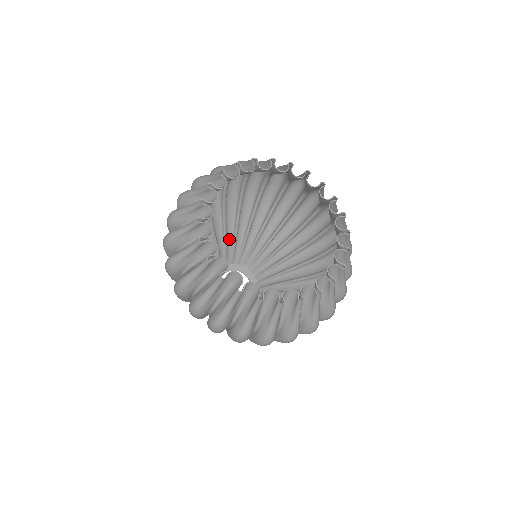
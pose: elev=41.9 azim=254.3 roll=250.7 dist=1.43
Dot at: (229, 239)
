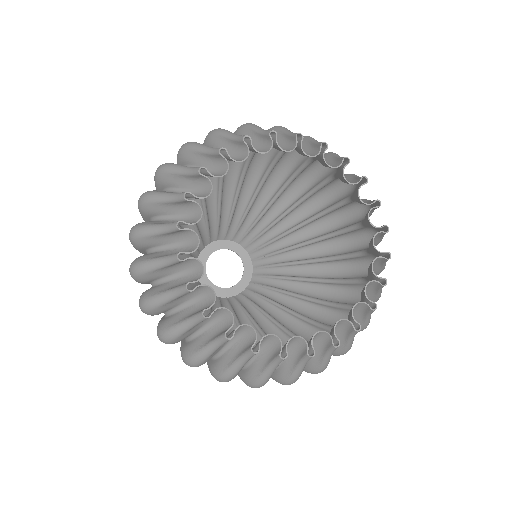
Dot at: (224, 212)
